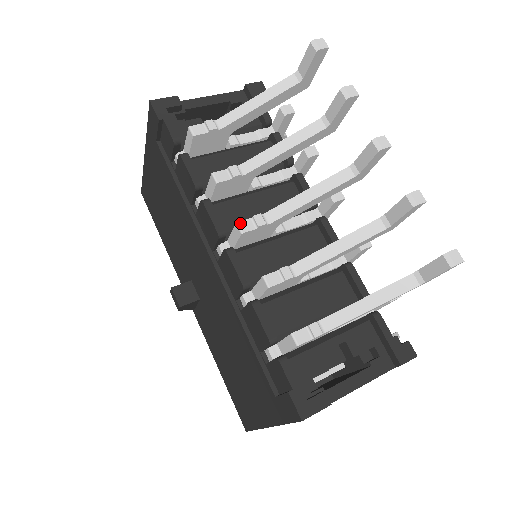
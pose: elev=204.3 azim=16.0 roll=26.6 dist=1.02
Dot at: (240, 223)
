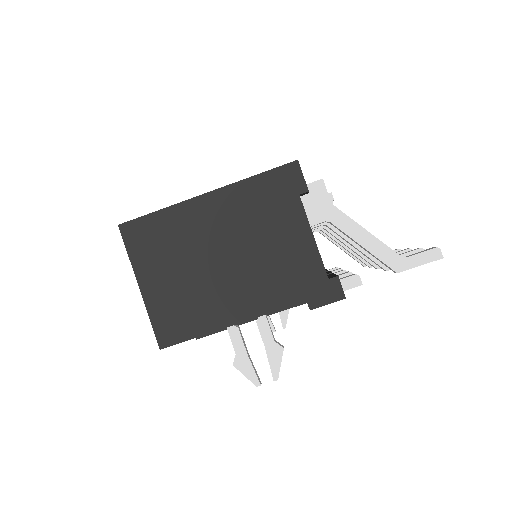
Dot at: occluded
